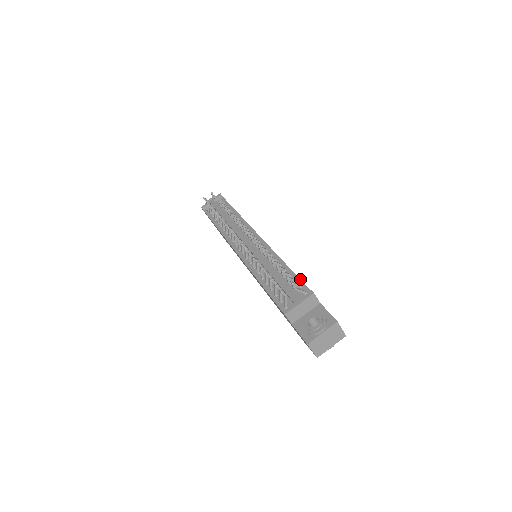
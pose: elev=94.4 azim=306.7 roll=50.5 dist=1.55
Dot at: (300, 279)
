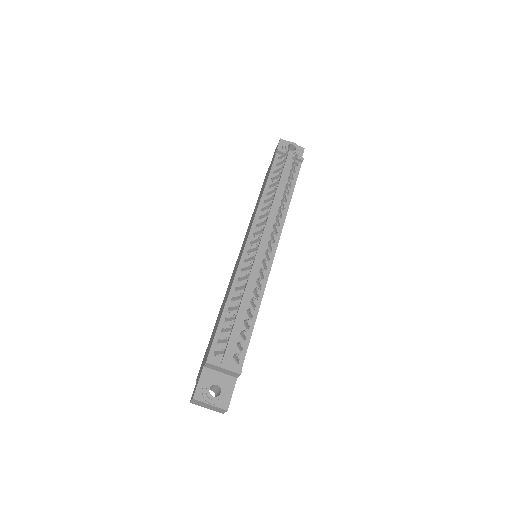
Dot at: occluded
